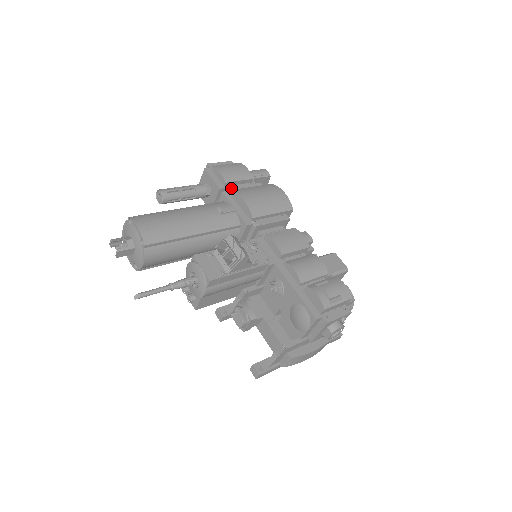
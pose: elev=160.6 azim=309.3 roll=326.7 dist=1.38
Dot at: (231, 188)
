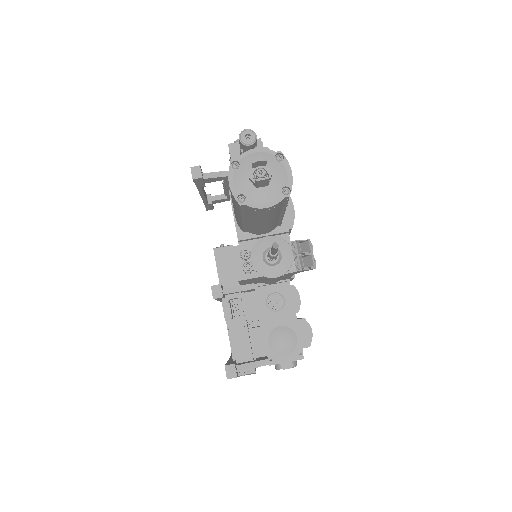
Dot at: occluded
